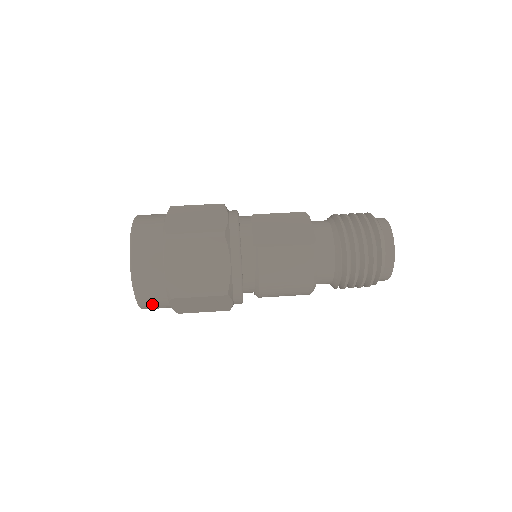
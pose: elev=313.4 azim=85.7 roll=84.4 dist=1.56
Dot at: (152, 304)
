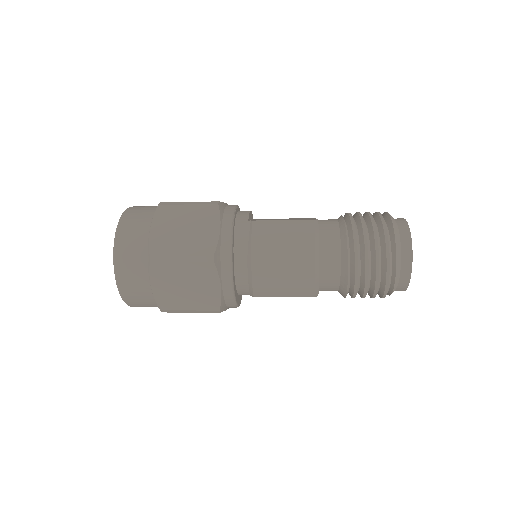
Dot at: (131, 280)
